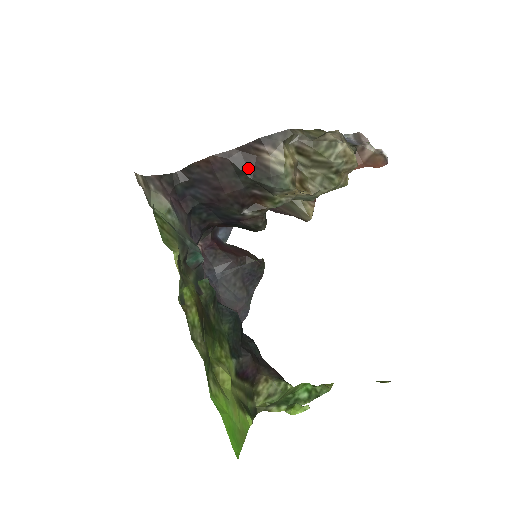
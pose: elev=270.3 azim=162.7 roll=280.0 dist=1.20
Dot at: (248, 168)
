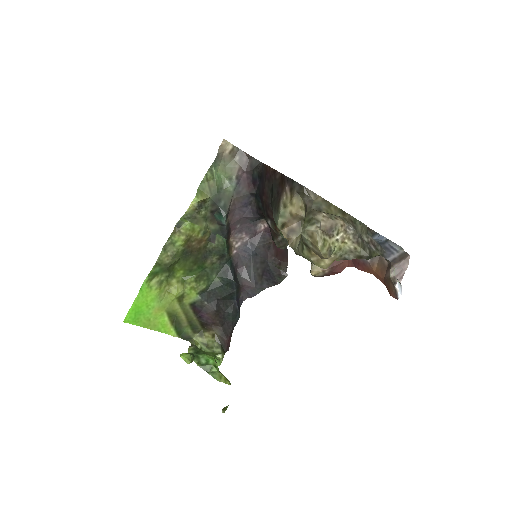
Dot at: (276, 192)
